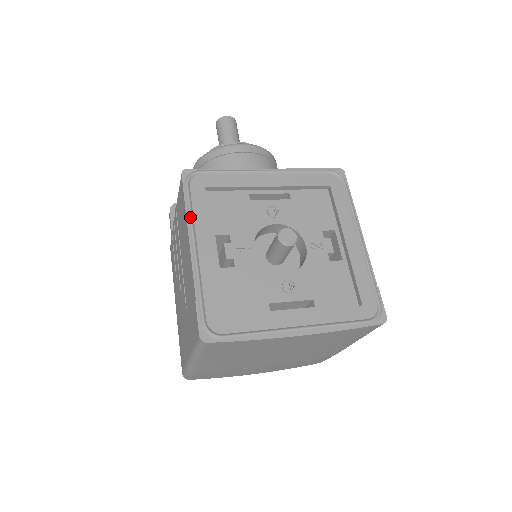
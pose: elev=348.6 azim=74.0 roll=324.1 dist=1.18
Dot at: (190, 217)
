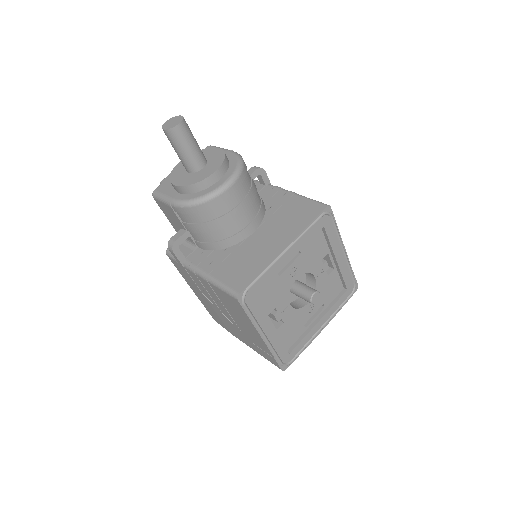
Dot at: (256, 323)
